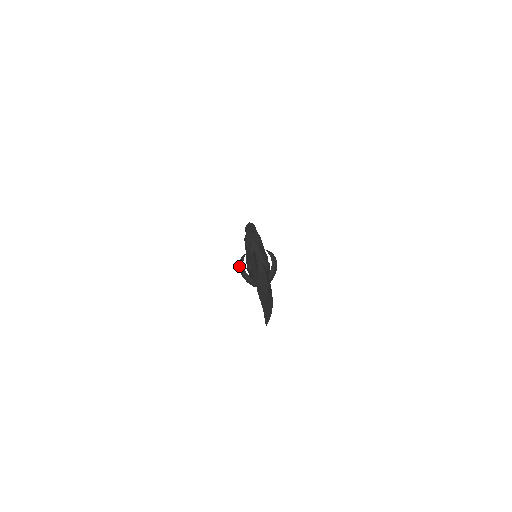
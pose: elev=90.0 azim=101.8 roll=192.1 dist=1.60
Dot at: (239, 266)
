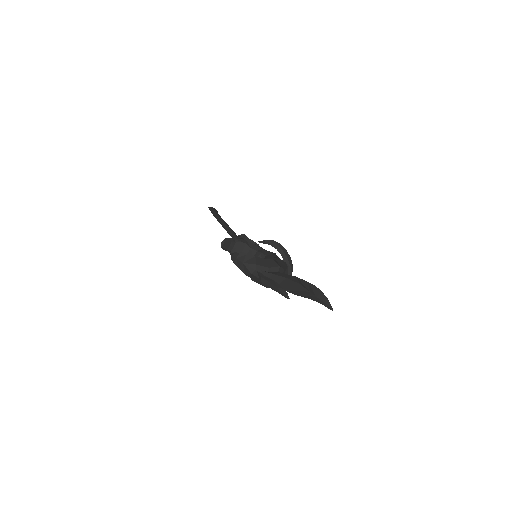
Dot at: occluded
